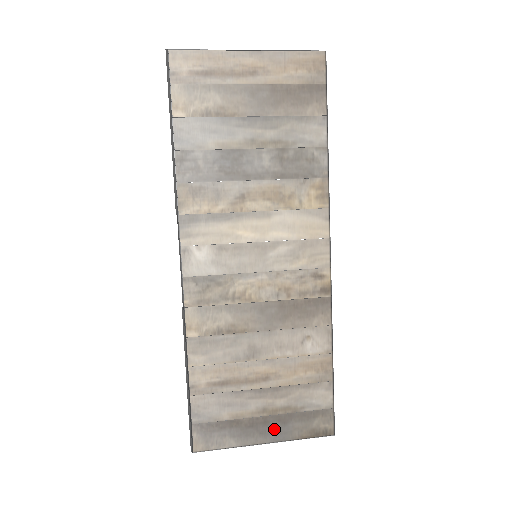
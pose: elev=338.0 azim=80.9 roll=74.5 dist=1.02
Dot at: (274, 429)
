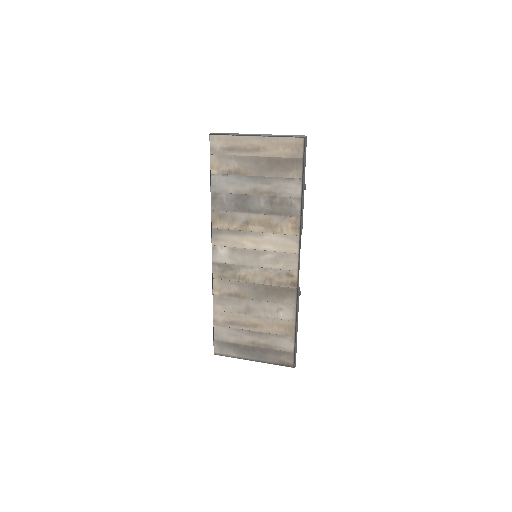
Dot at: (258, 355)
